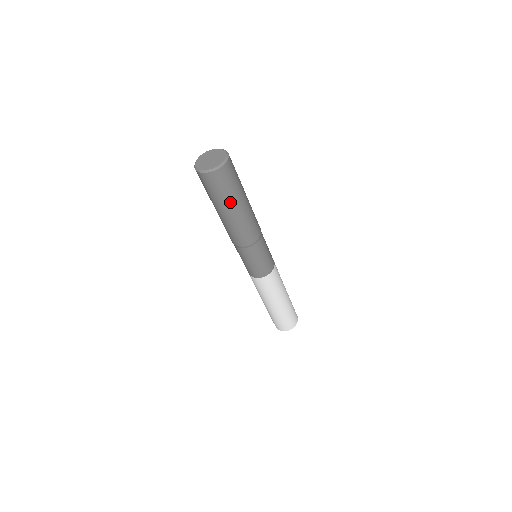
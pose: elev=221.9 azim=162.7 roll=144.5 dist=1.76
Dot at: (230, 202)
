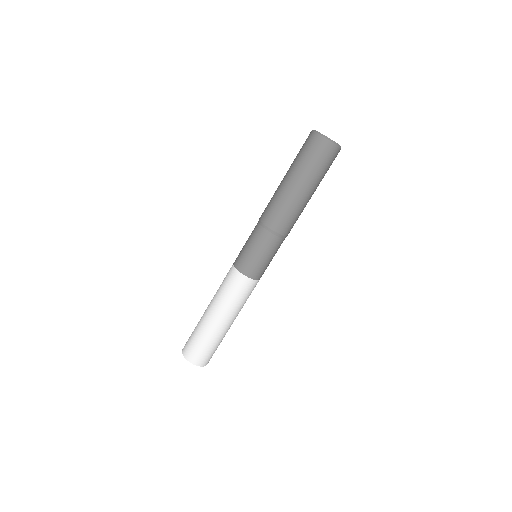
Dot at: (308, 177)
